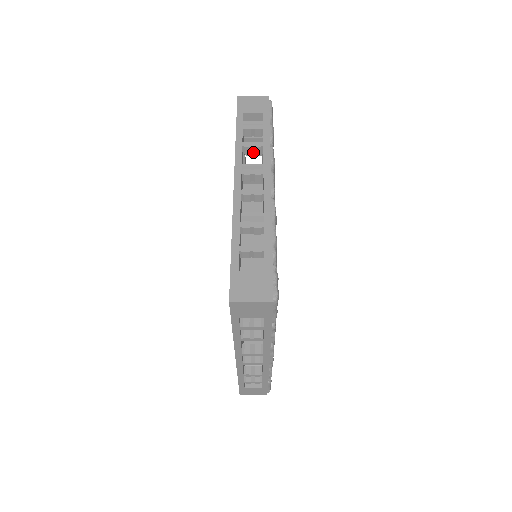
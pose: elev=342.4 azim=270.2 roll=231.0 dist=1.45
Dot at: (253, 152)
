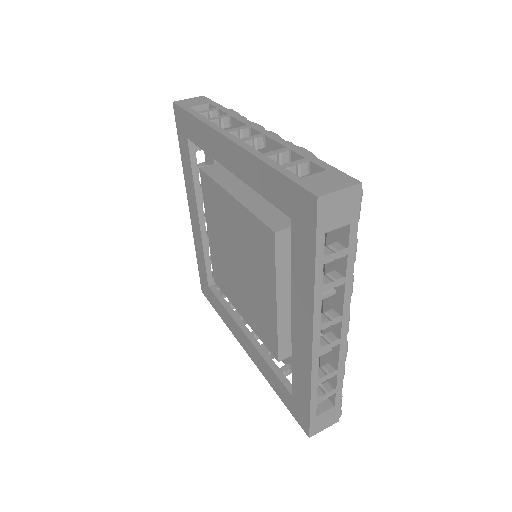
Dot at: occluded
